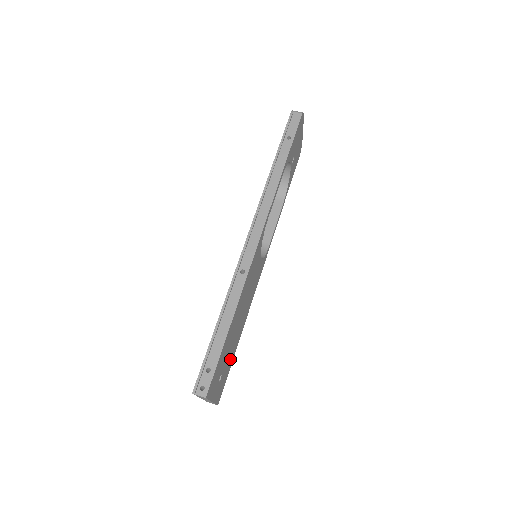
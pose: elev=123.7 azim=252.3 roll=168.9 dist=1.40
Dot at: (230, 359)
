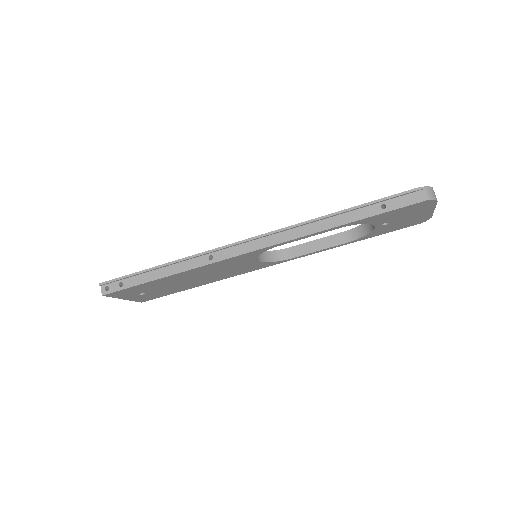
Dot at: (170, 290)
